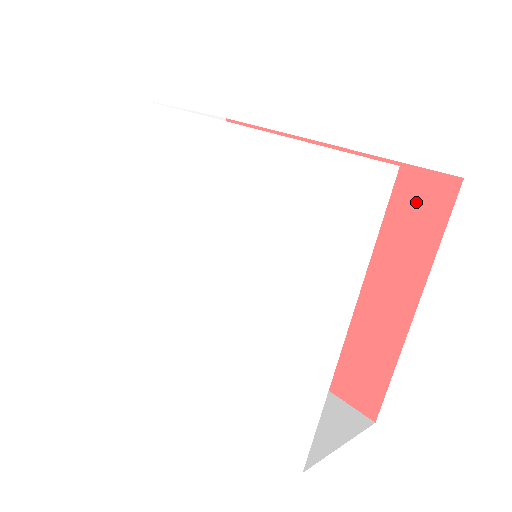
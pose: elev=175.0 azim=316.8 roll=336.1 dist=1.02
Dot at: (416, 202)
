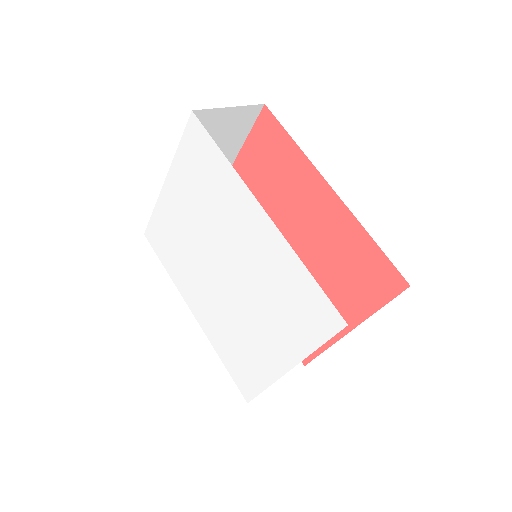
Dot at: (377, 277)
